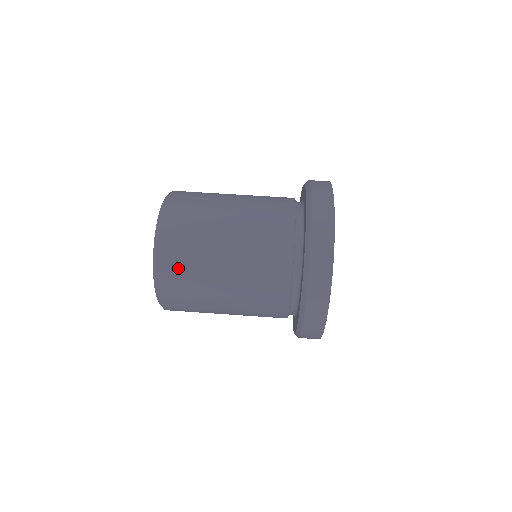
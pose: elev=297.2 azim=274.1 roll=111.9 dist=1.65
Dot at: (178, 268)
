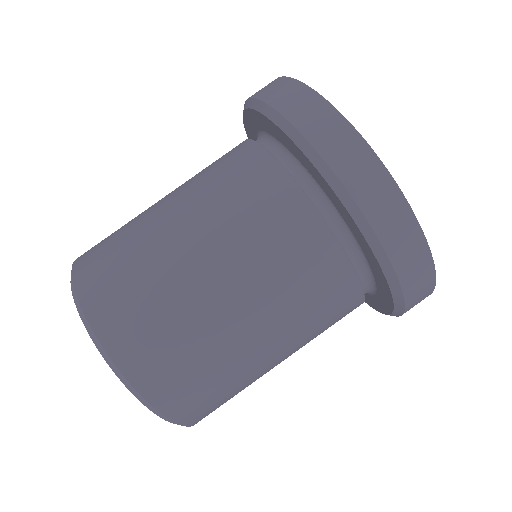
Dot at: (170, 368)
